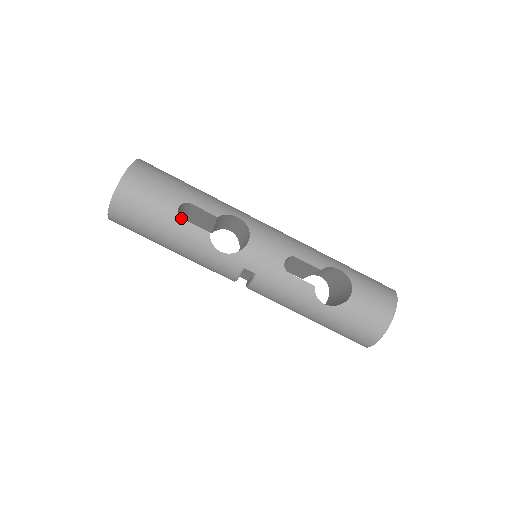
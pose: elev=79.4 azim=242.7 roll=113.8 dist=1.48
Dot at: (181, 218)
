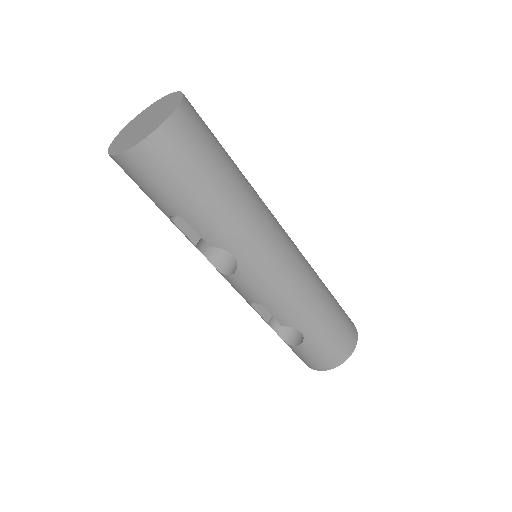
Dot at: (172, 221)
